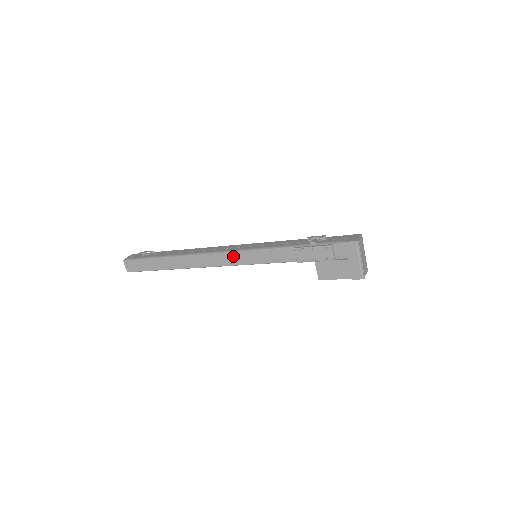
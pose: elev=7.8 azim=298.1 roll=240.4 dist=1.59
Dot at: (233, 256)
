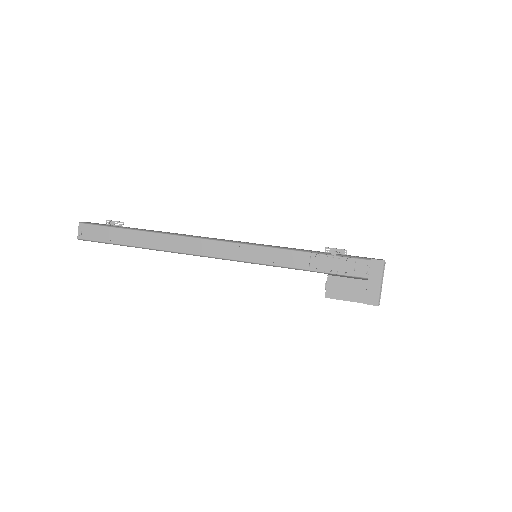
Dot at: (231, 247)
